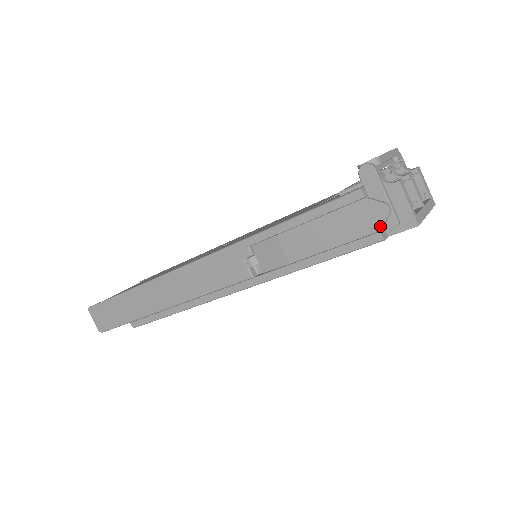
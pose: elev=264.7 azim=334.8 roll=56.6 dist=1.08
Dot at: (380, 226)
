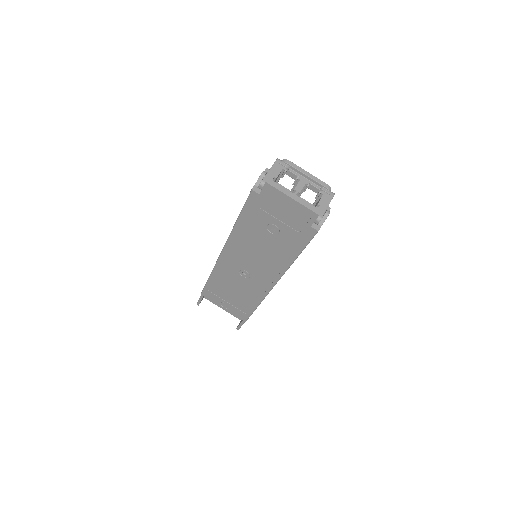
Dot at: (256, 183)
